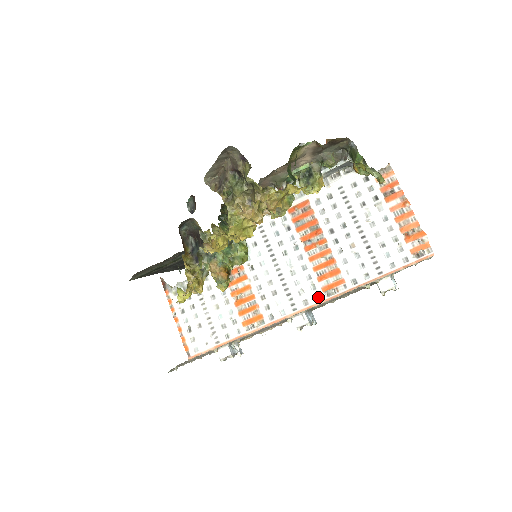
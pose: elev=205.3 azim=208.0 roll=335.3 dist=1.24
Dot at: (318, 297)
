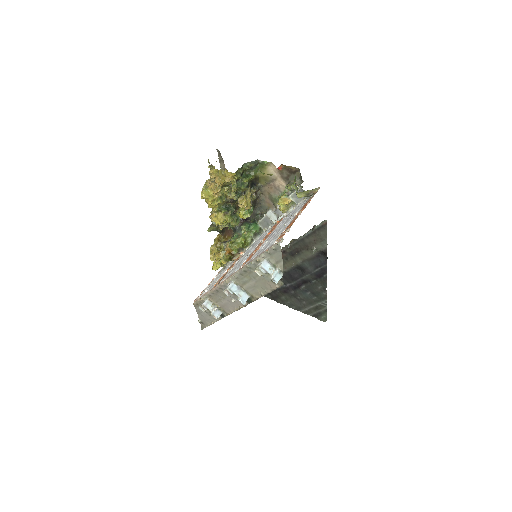
Dot at: occluded
